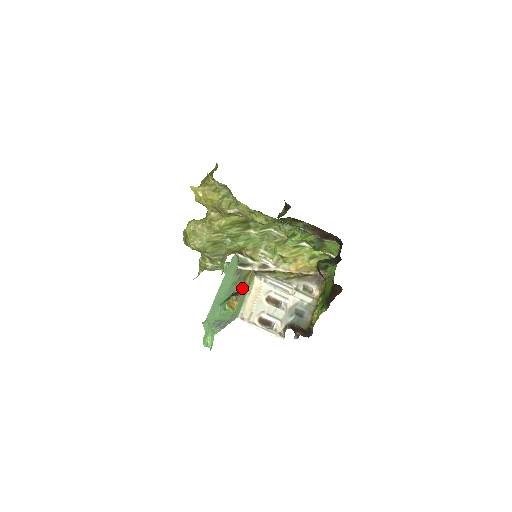
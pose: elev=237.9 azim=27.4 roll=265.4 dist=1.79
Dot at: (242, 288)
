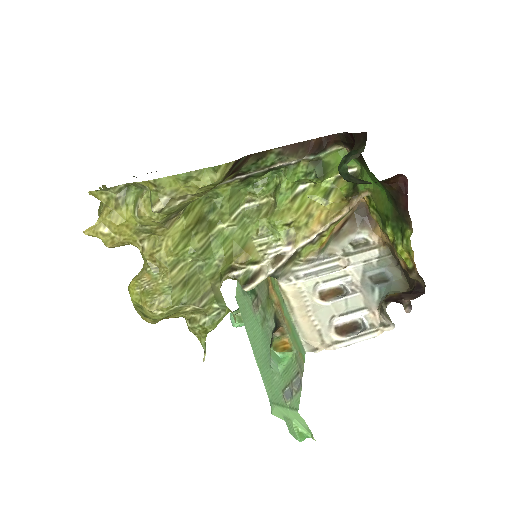
Dot at: (277, 314)
